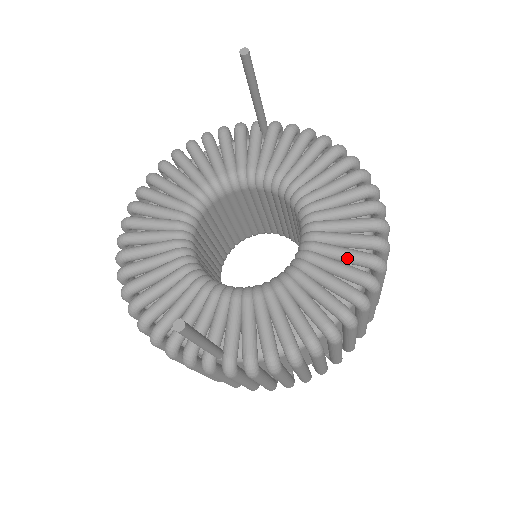
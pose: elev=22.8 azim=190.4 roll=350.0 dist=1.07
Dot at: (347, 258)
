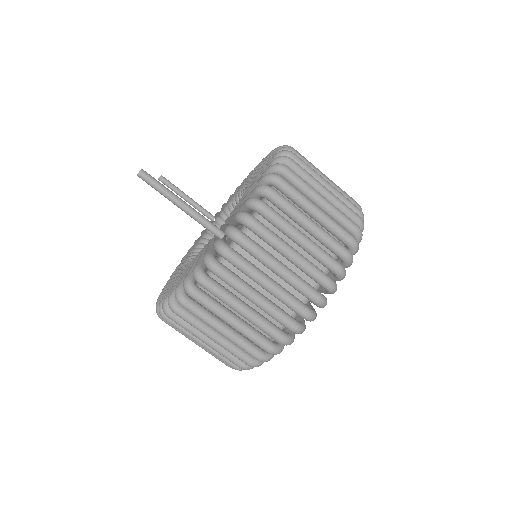
Dot at: occluded
